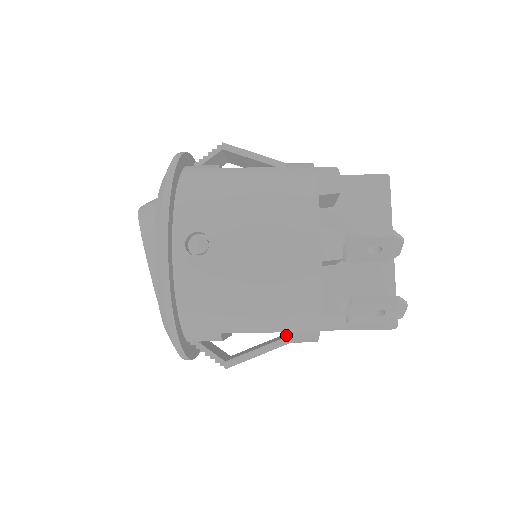
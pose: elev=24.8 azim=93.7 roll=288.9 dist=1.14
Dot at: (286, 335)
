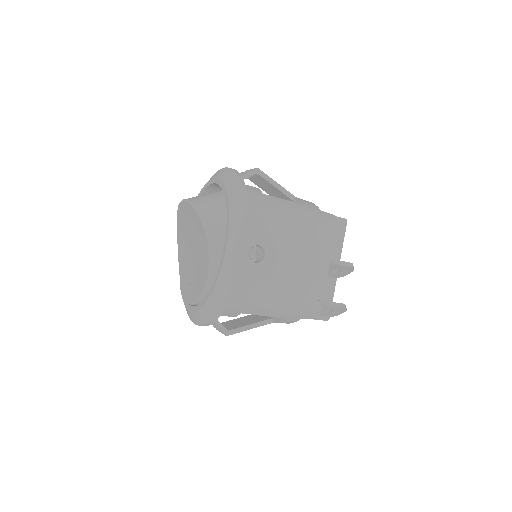
Dot at: (266, 316)
